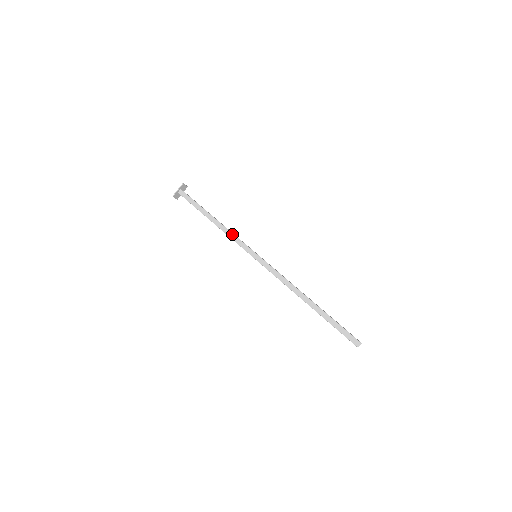
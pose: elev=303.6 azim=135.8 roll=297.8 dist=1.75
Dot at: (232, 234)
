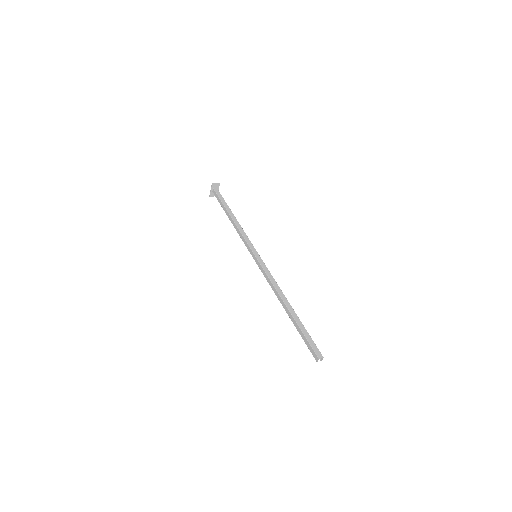
Dot at: (240, 234)
